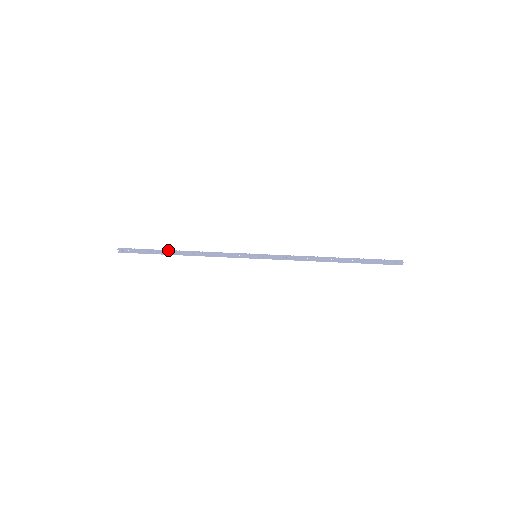
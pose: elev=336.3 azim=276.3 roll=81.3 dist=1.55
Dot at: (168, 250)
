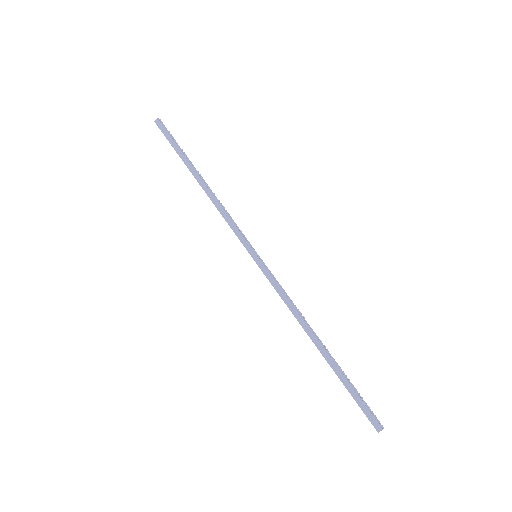
Dot at: (190, 166)
